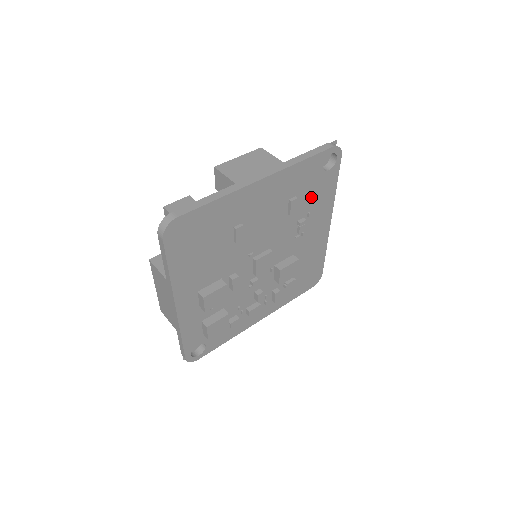
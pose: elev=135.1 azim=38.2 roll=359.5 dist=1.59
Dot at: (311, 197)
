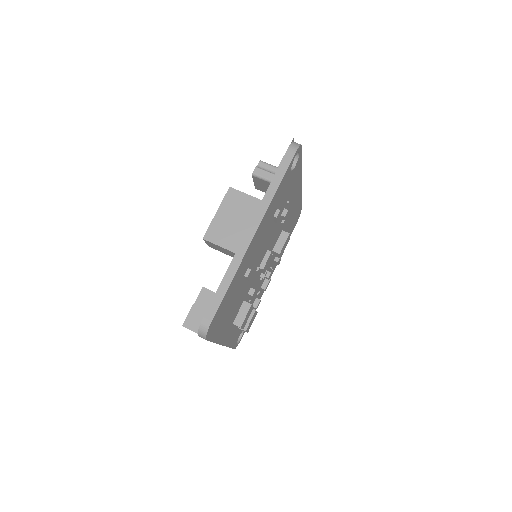
Dot at: (287, 193)
